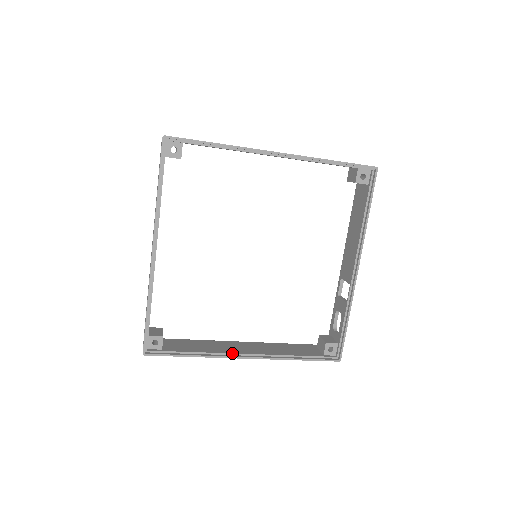
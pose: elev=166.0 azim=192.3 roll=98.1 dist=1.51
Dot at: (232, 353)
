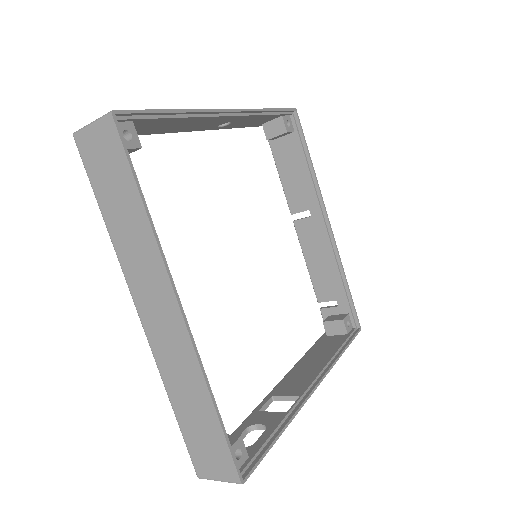
Dot at: (171, 279)
